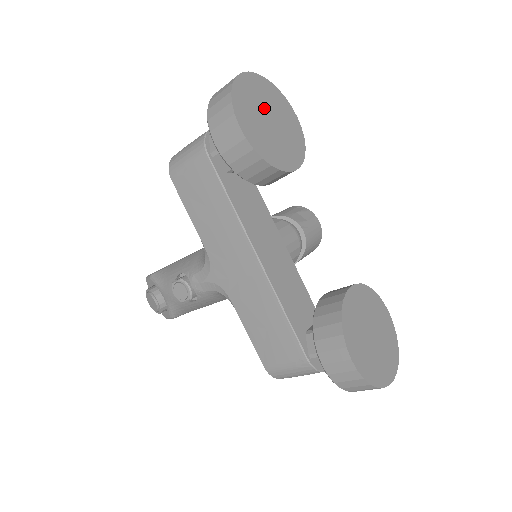
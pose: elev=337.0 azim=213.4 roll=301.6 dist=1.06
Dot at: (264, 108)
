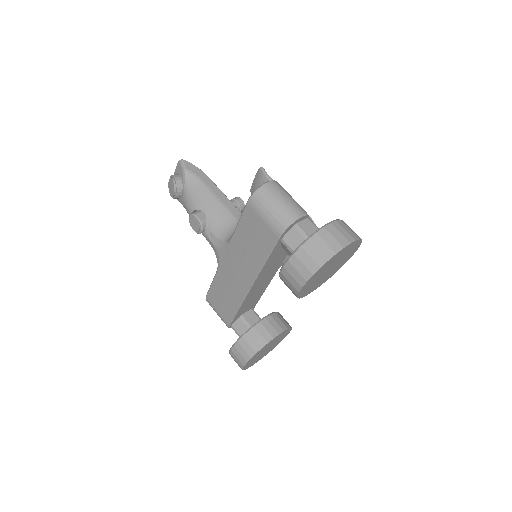
Dot at: (334, 263)
